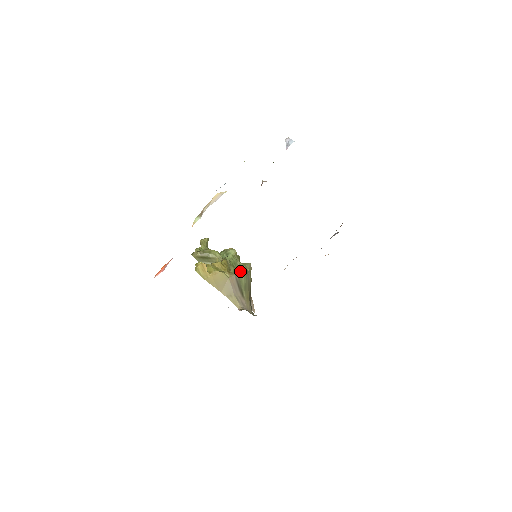
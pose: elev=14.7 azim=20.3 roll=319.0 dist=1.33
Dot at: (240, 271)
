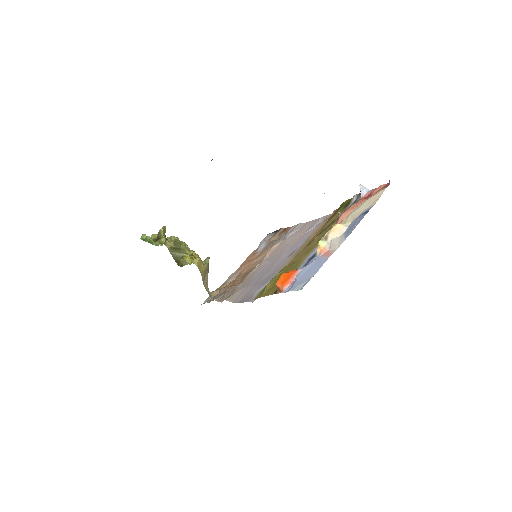
Dot at: (208, 263)
